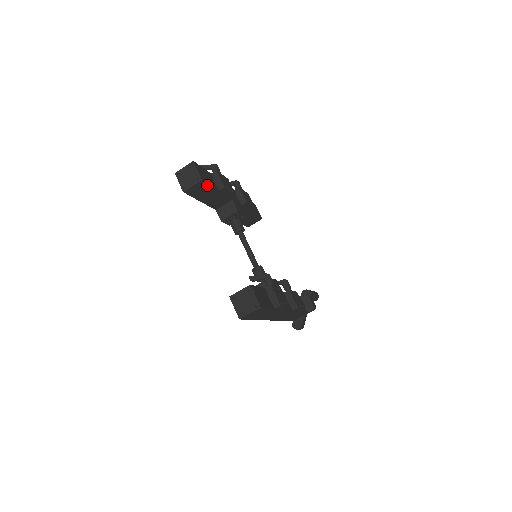
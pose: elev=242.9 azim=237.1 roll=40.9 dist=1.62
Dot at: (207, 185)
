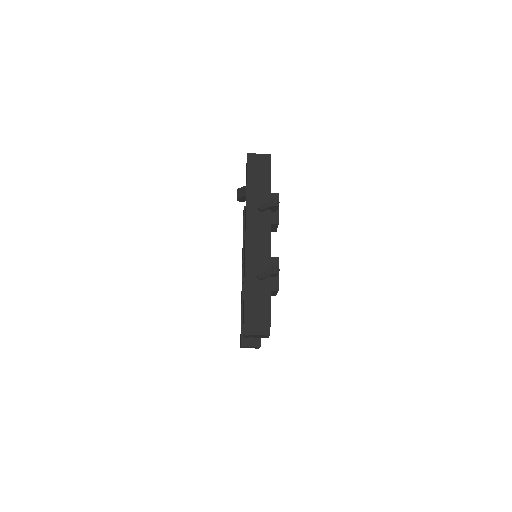
Dot at: occluded
